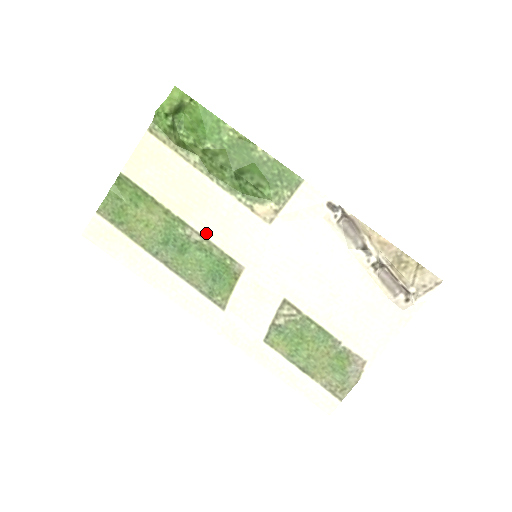
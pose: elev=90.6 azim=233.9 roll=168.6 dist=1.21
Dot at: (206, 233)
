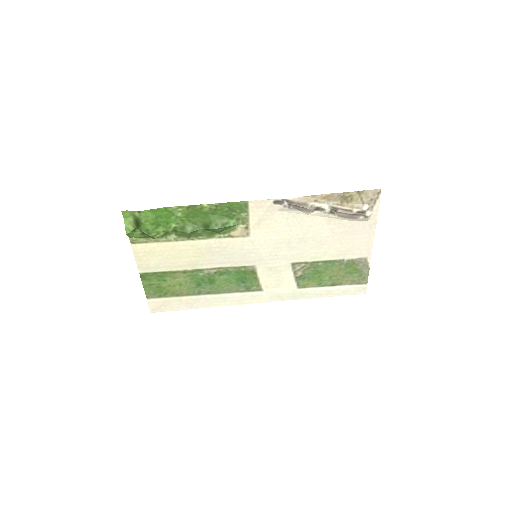
Dot at: (217, 265)
